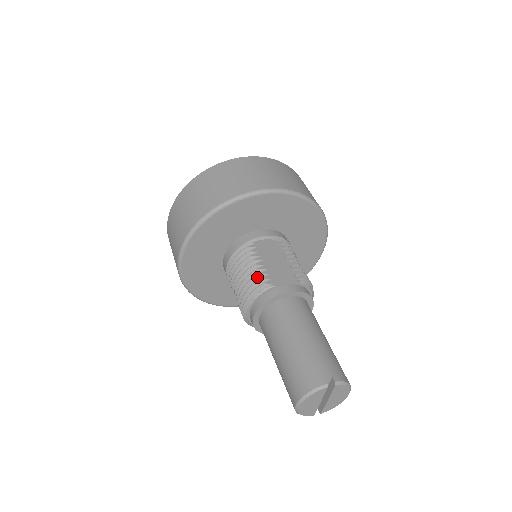
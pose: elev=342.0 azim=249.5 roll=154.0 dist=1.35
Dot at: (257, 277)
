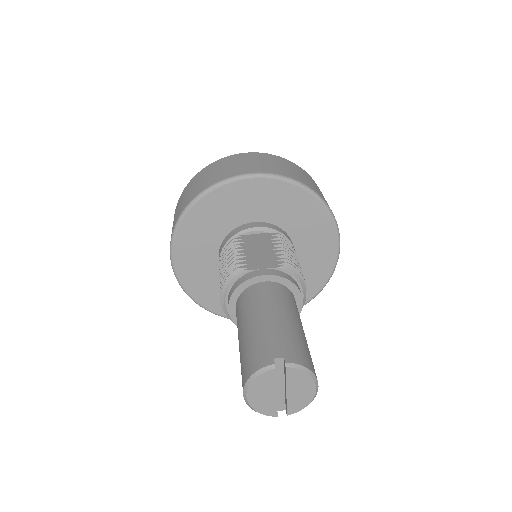
Dot at: (234, 264)
